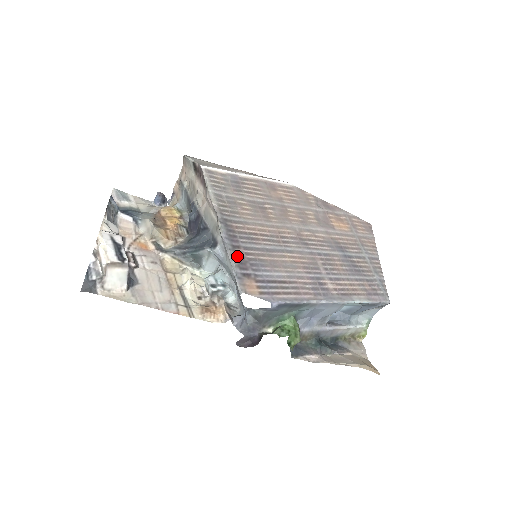
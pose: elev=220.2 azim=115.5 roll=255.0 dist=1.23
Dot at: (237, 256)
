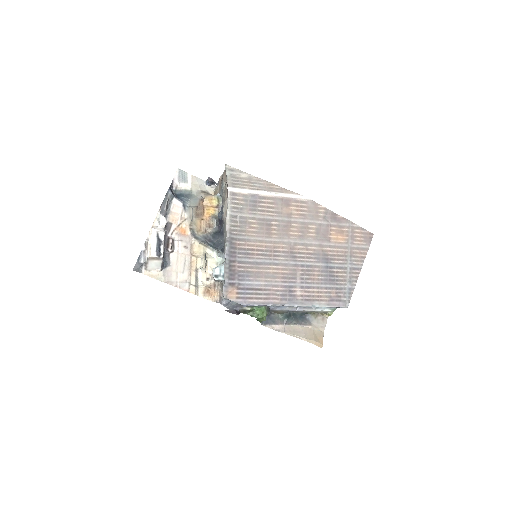
Dot at: (230, 269)
